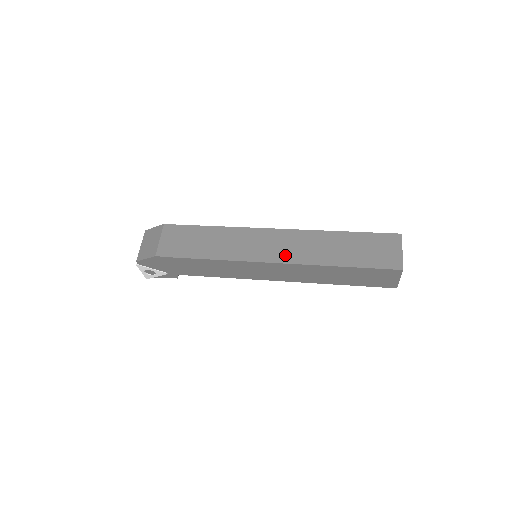
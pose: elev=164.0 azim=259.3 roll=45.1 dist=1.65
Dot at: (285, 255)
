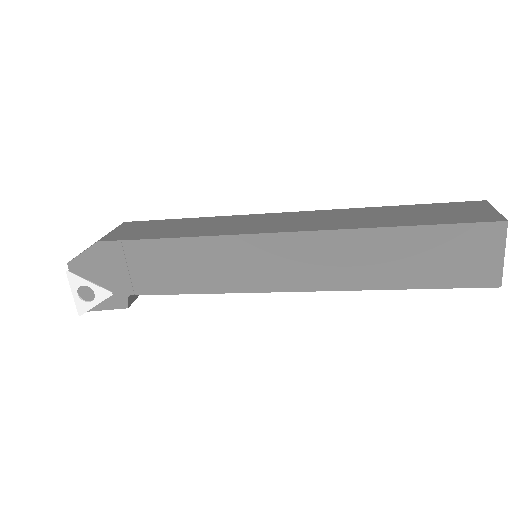
Dot at: (302, 226)
